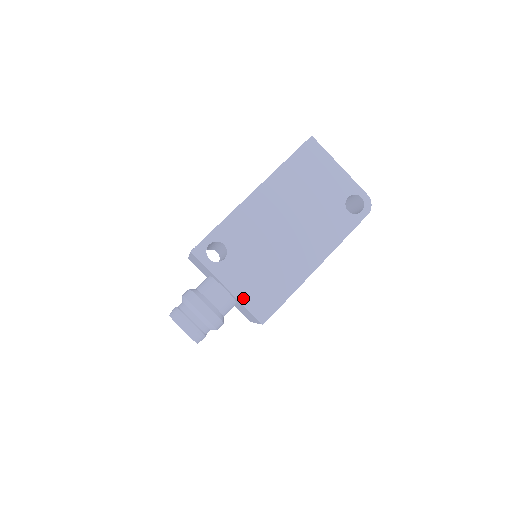
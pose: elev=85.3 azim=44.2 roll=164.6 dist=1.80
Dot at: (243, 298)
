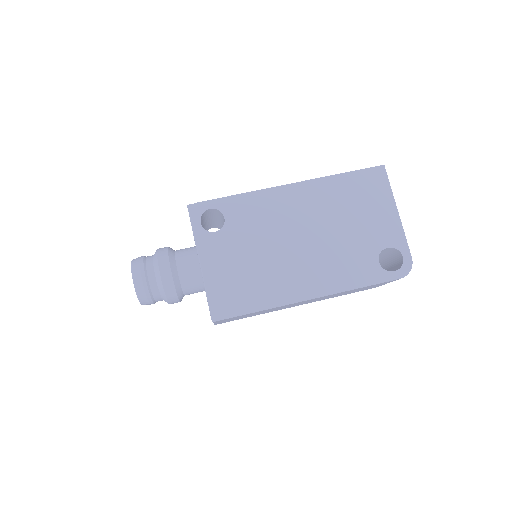
Dot at: (209, 282)
